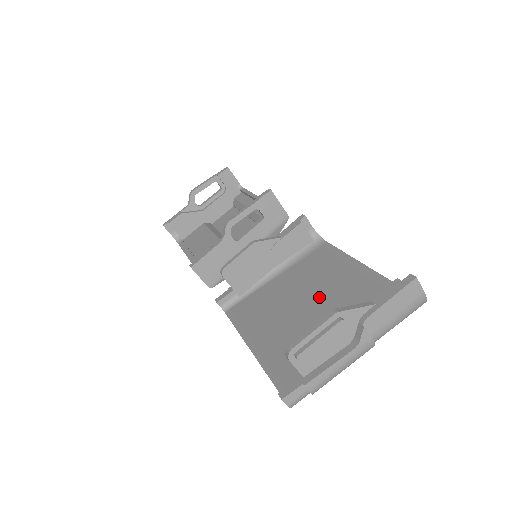
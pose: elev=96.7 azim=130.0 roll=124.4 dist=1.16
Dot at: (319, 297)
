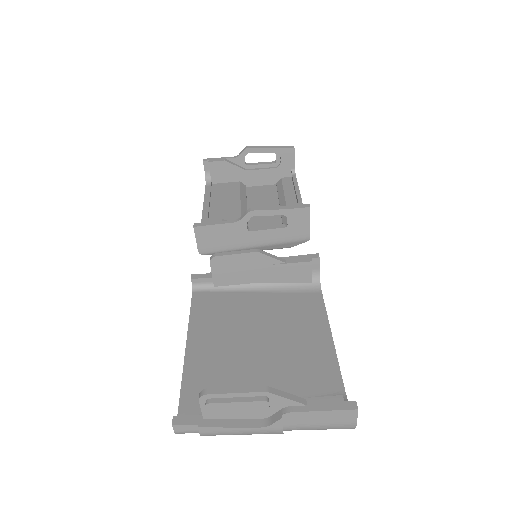
Dot at: (275, 344)
